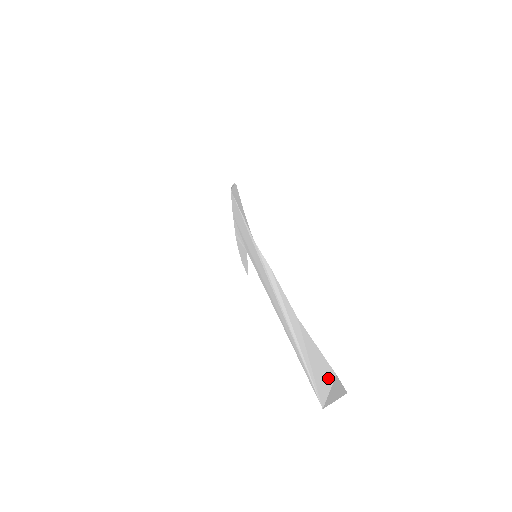
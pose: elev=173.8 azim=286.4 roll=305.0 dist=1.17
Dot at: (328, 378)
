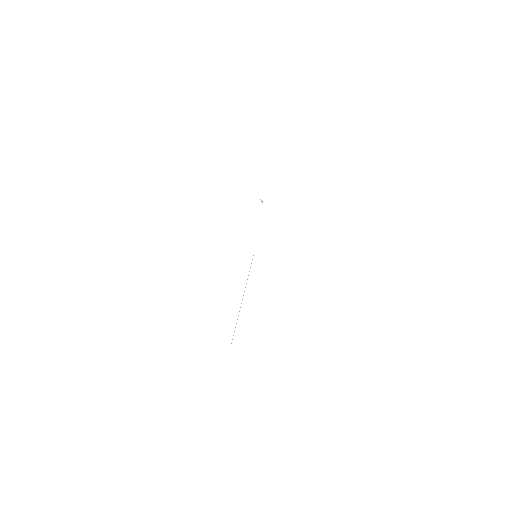
Dot at: occluded
